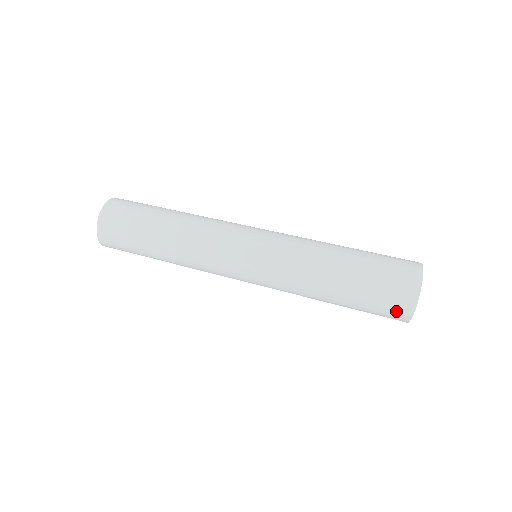
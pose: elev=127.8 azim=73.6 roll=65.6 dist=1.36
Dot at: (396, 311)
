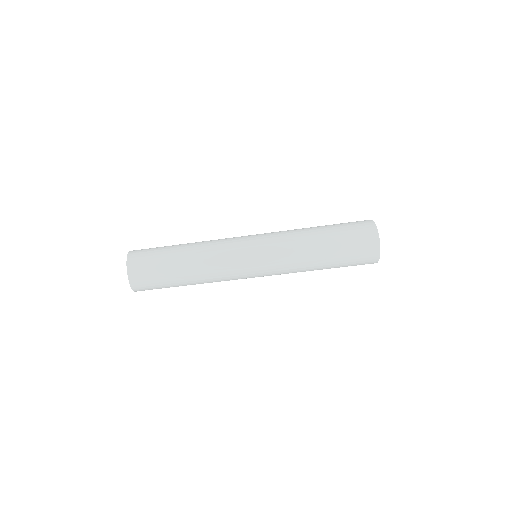
Dot at: (367, 262)
